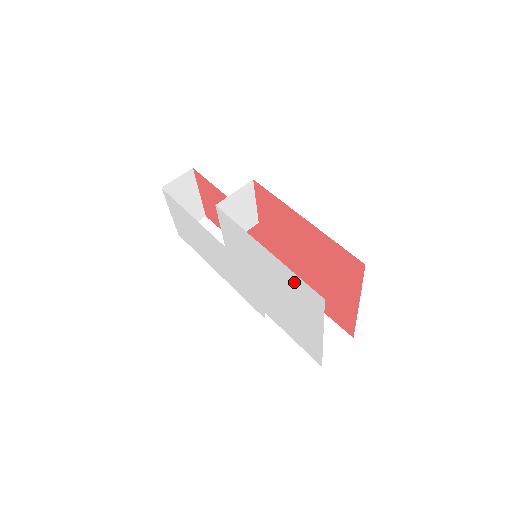
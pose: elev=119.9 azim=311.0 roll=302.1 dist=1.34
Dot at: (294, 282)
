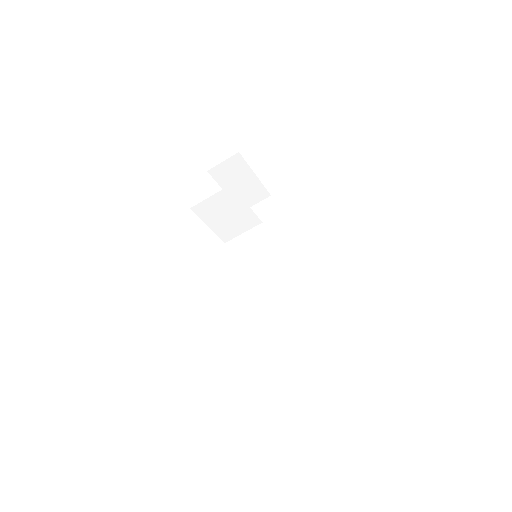
Dot at: occluded
